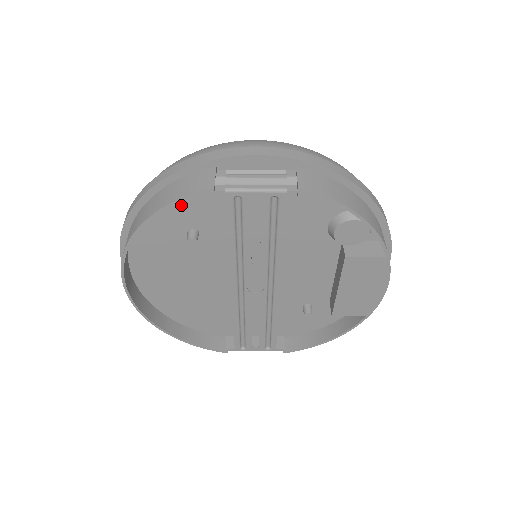
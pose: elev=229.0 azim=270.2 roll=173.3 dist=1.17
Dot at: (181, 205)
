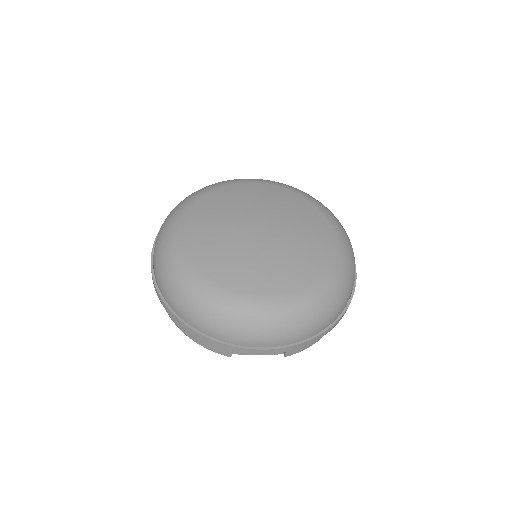
Dot at: occluded
